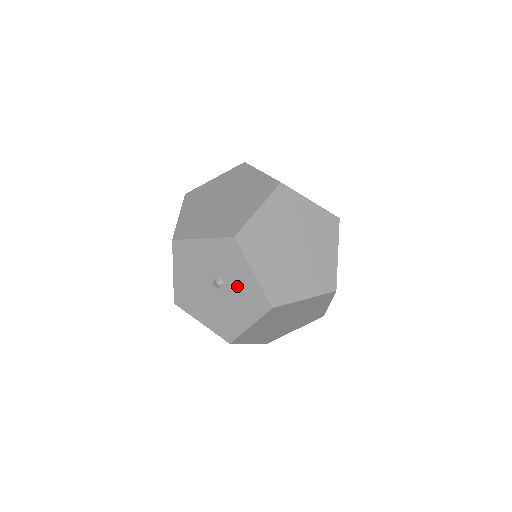
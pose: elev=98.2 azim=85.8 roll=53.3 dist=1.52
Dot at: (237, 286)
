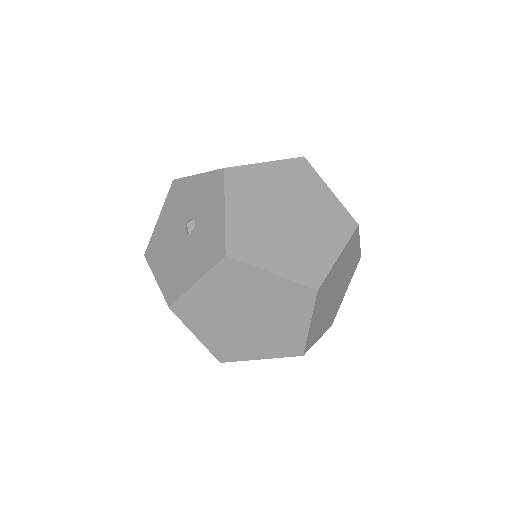
Dot at: (204, 228)
